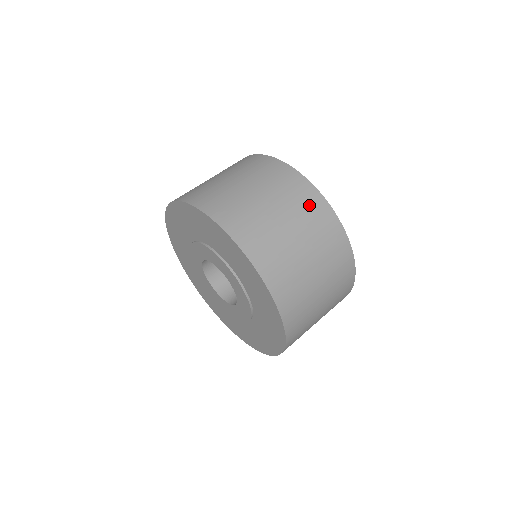
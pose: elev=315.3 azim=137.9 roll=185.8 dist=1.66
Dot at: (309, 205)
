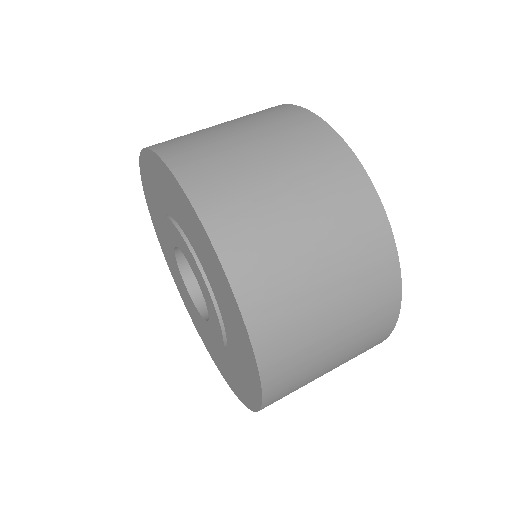
Dot at: (378, 312)
